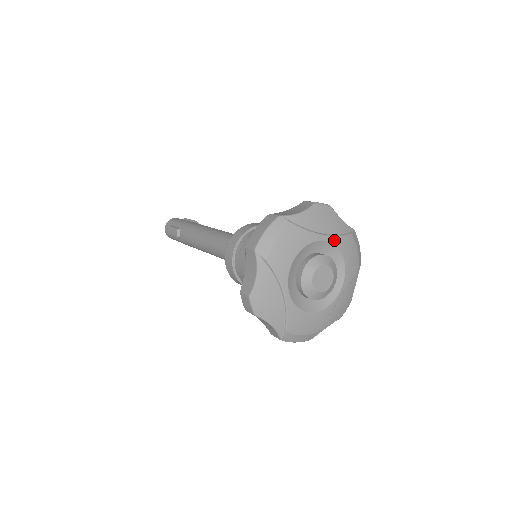
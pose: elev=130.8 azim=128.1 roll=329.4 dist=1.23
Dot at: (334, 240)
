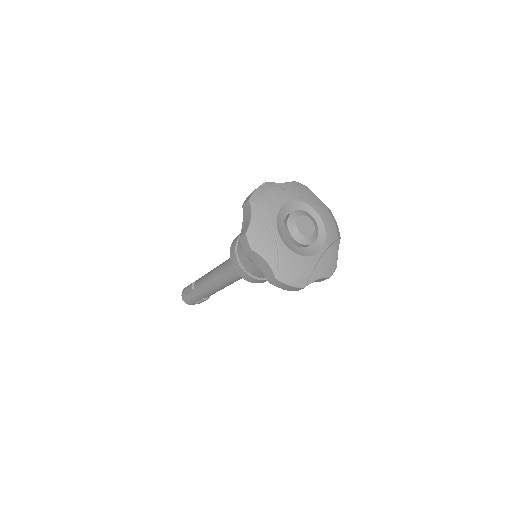
Dot at: (312, 205)
